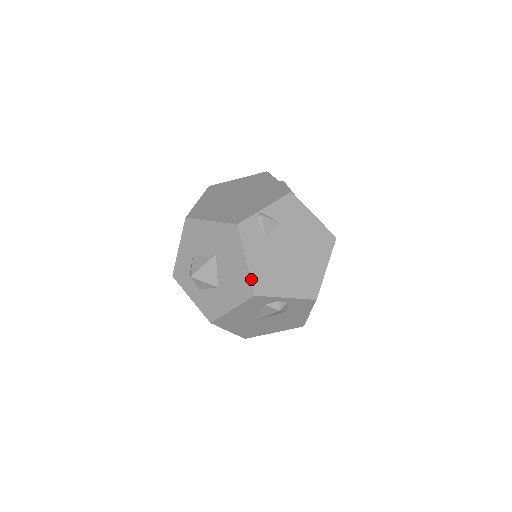
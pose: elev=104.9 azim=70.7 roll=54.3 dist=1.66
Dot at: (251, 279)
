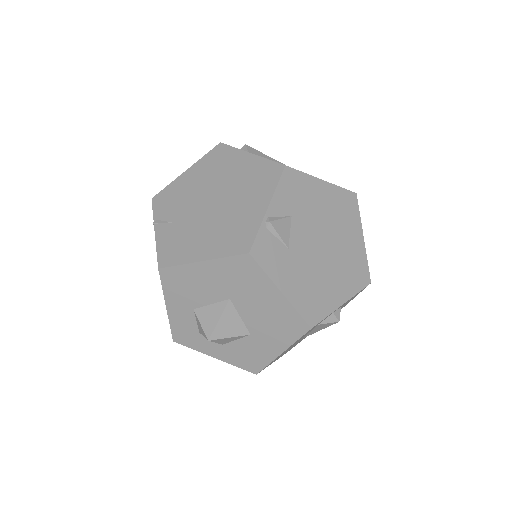
Dot at: (298, 312)
